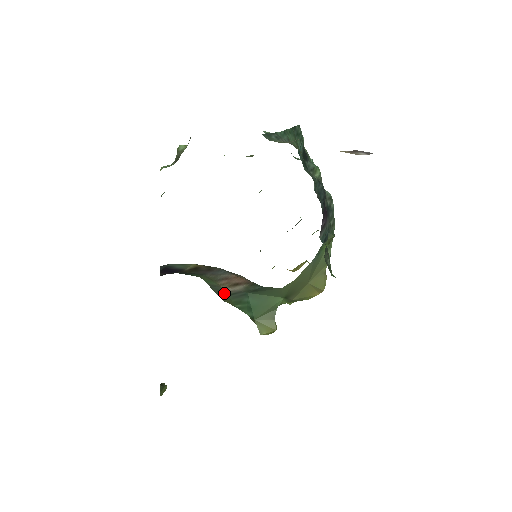
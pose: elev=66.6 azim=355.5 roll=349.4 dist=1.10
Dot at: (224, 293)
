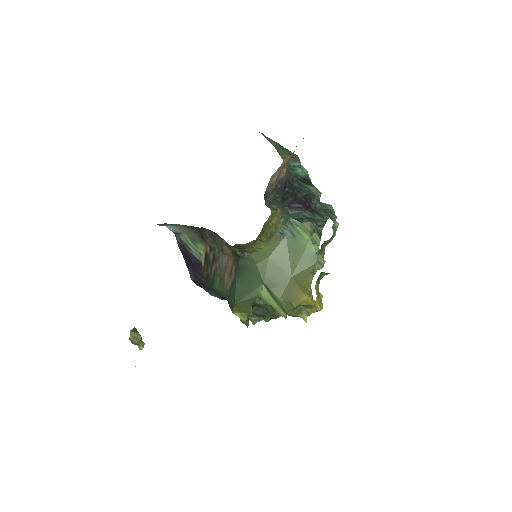
Dot at: (228, 294)
